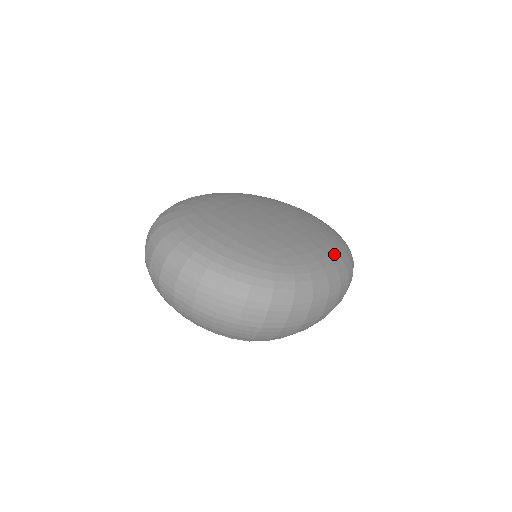
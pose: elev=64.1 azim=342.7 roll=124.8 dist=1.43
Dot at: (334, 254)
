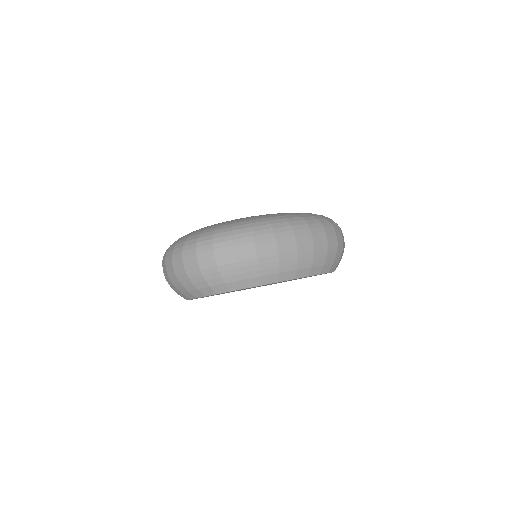
Dot at: (288, 214)
